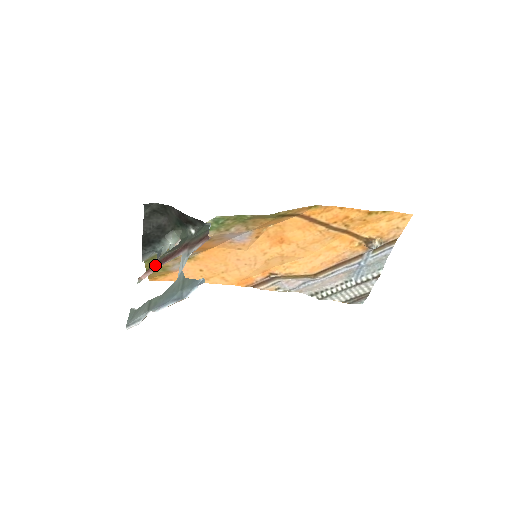
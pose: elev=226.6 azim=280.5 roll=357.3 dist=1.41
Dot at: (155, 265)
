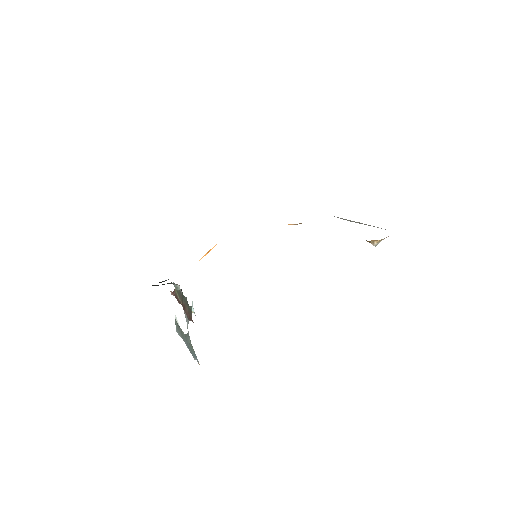
Dot at: occluded
